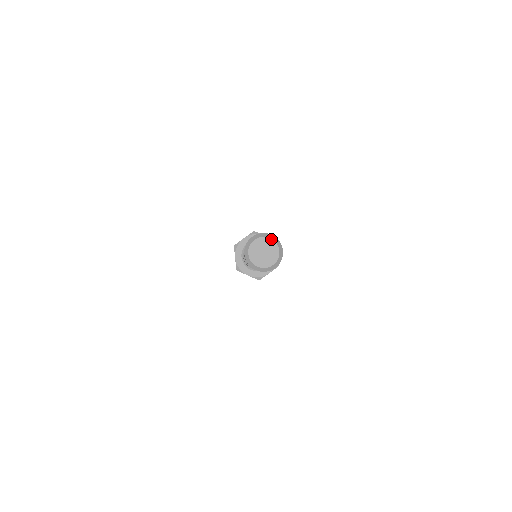
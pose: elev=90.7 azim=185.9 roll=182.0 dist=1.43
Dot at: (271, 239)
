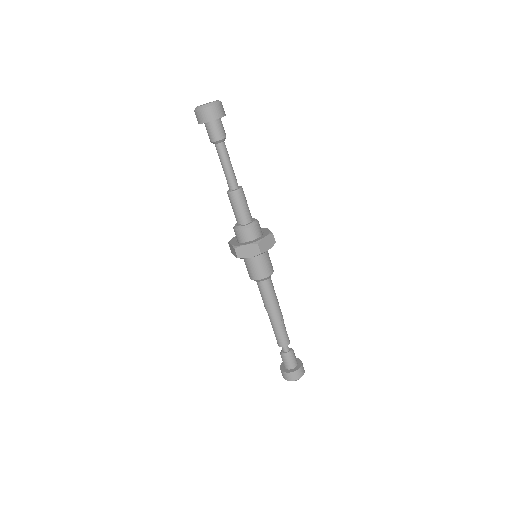
Dot at: (218, 100)
